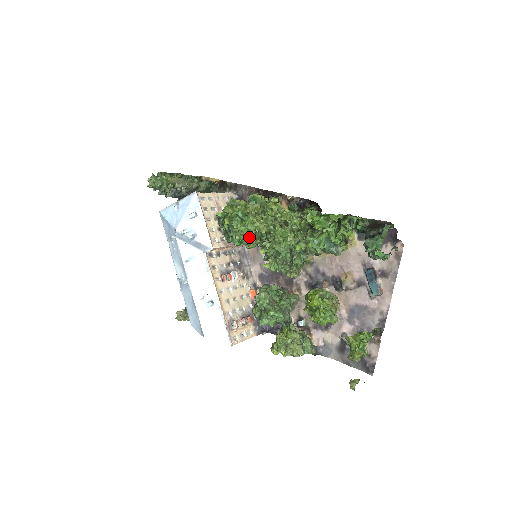
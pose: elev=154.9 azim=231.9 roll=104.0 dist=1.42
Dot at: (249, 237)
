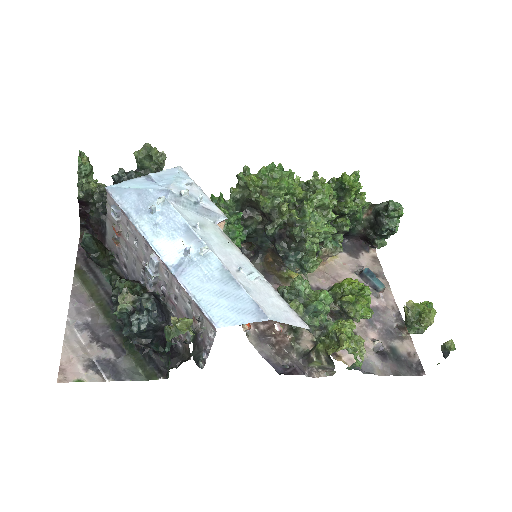
Dot at: (280, 201)
